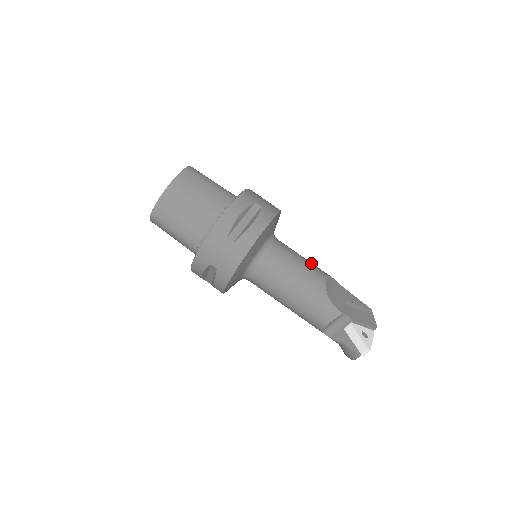
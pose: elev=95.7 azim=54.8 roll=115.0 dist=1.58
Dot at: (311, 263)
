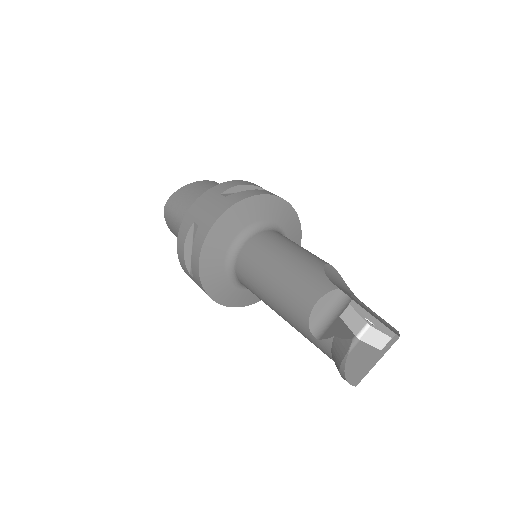
Dot at: occluded
